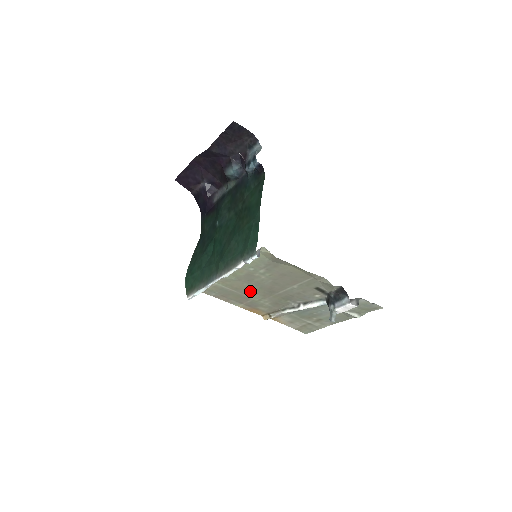
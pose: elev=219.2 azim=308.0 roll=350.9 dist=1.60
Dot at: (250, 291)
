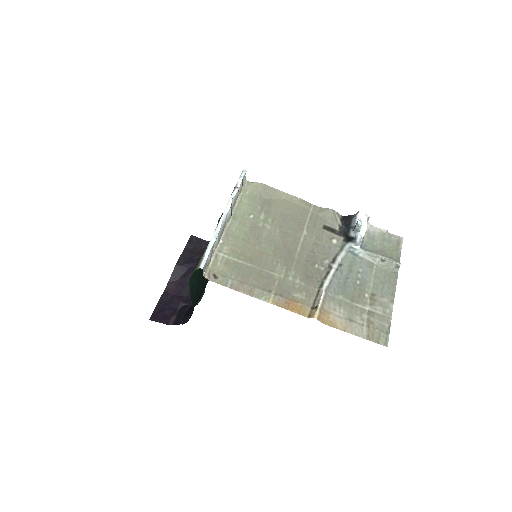
Dot at: (267, 260)
